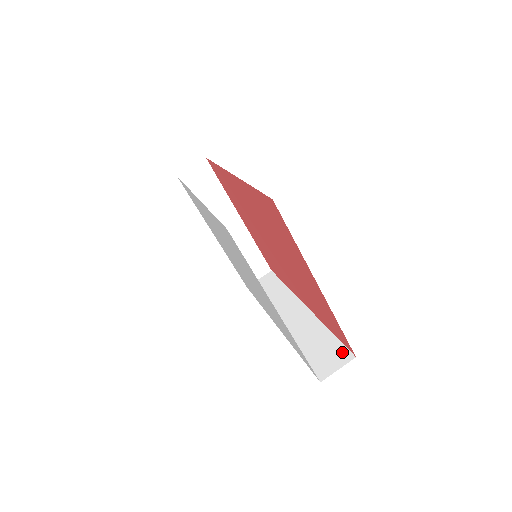
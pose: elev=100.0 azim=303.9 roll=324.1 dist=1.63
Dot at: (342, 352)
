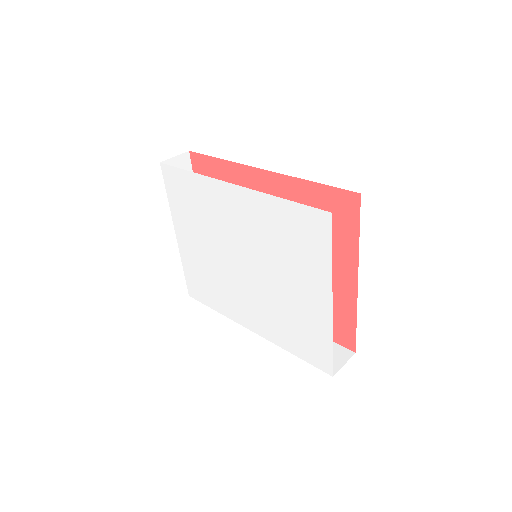
Dot at: (339, 350)
